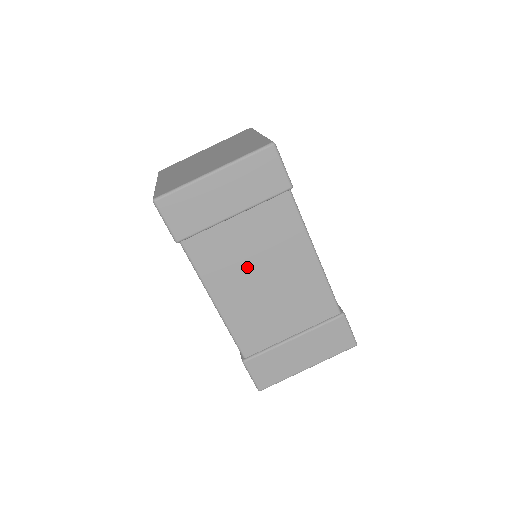
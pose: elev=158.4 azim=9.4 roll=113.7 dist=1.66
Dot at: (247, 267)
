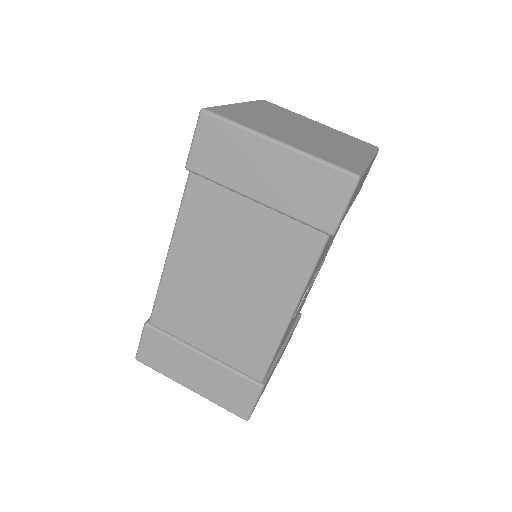
Dot at: (223, 256)
